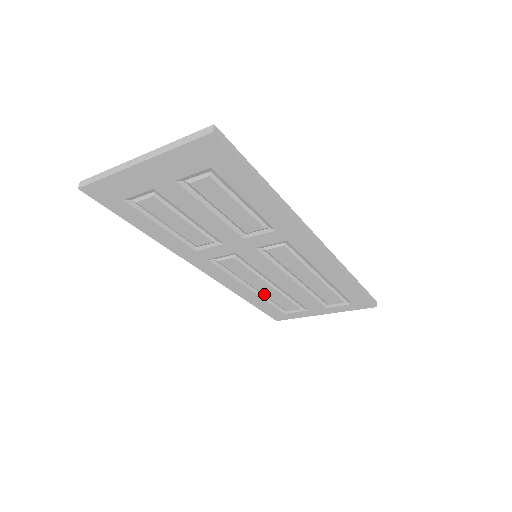
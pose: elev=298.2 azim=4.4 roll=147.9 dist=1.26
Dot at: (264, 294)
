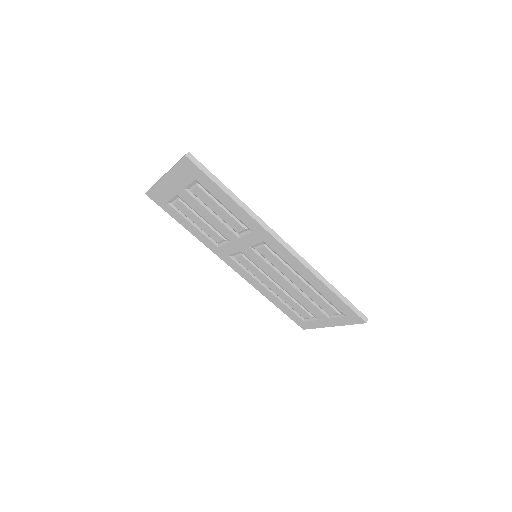
Dot at: (279, 296)
